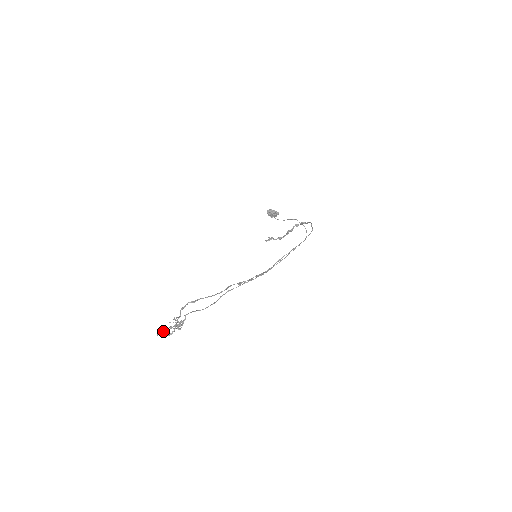
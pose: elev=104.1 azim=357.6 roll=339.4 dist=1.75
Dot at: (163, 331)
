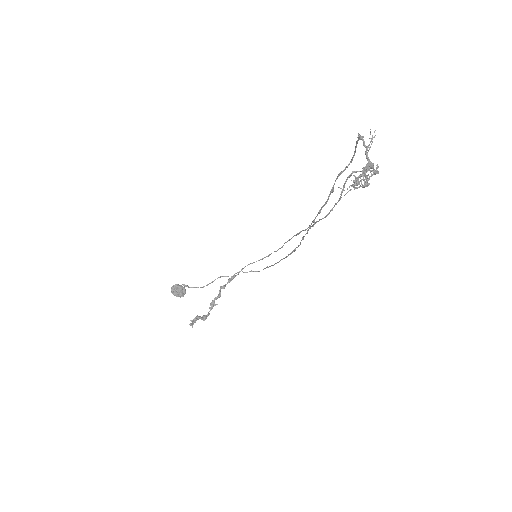
Dot at: occluded
